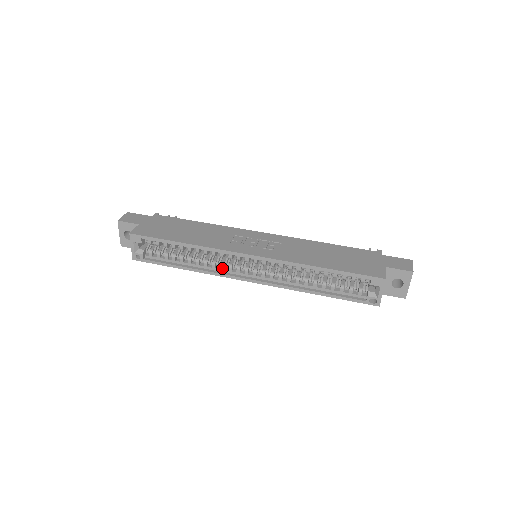
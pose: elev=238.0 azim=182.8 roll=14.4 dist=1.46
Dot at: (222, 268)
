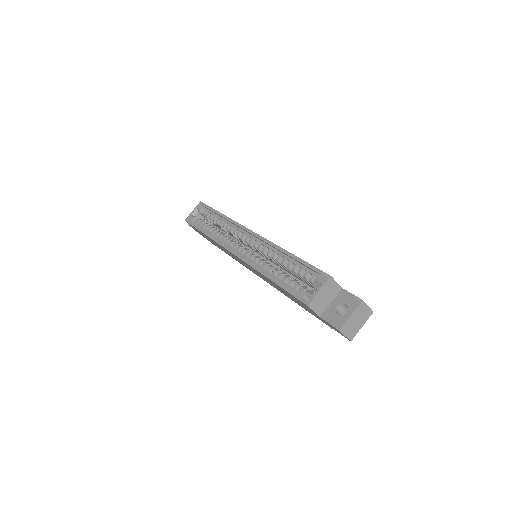
Dot at: (227, 241)
